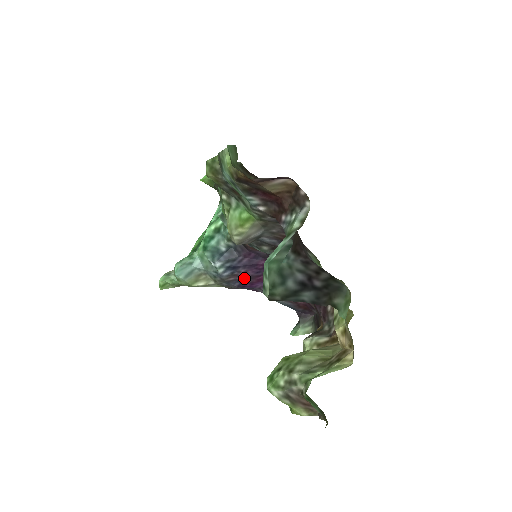
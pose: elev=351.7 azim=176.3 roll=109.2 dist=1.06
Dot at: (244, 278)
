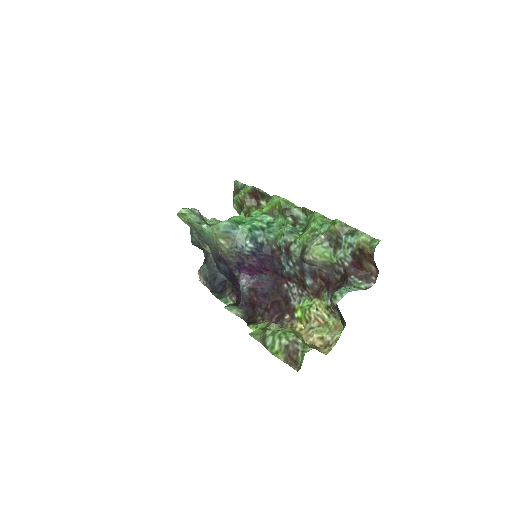
Dot at: (248, 262)
